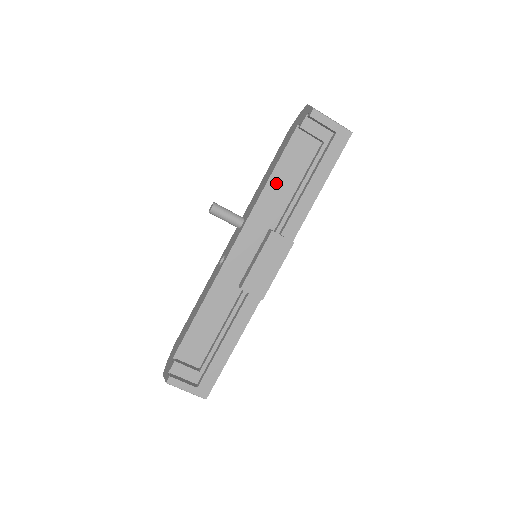
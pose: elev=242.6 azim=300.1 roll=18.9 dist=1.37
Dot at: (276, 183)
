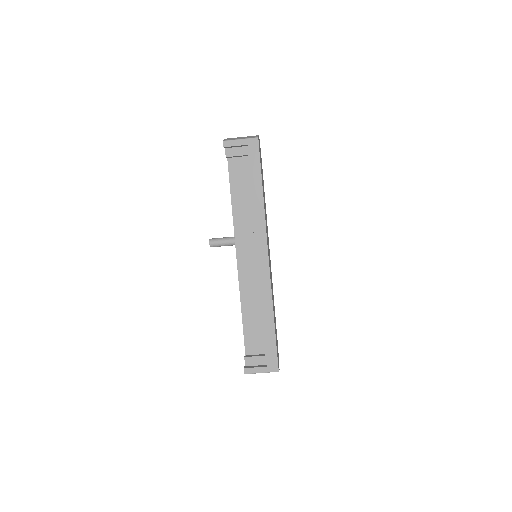
Dot at: (238, 201)
